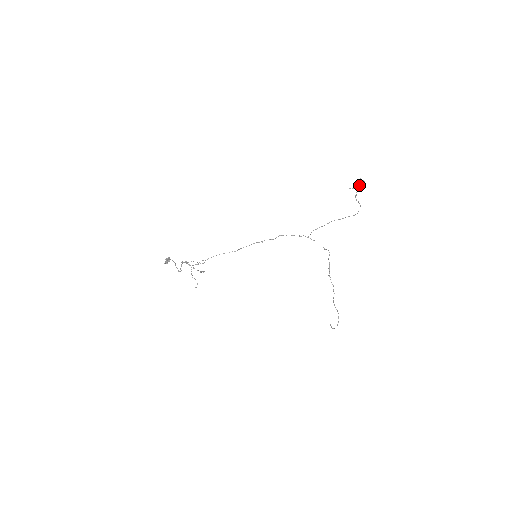
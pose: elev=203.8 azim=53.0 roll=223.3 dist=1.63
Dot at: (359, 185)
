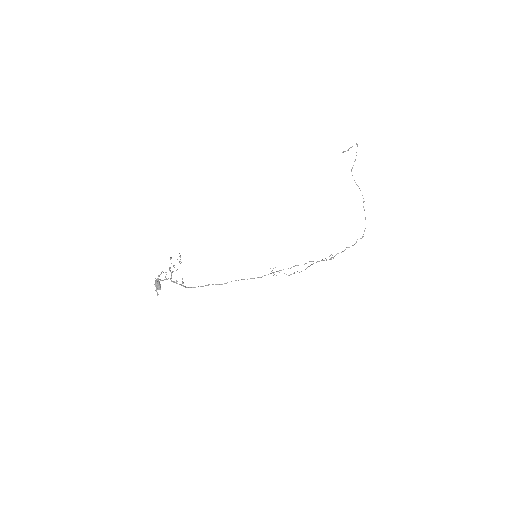
Dot at: occluded
